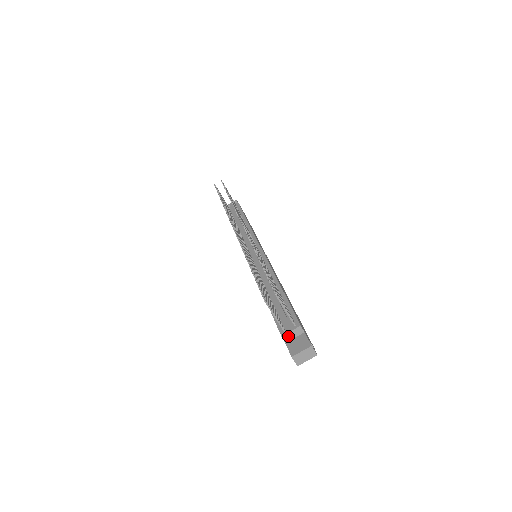
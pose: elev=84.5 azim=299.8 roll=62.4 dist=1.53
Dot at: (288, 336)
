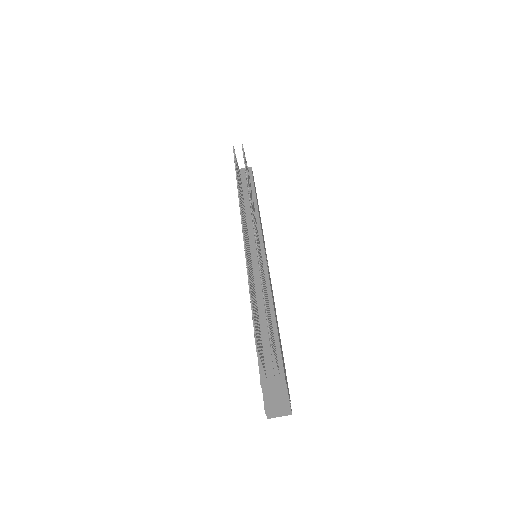
Dot at: (268, 384)
